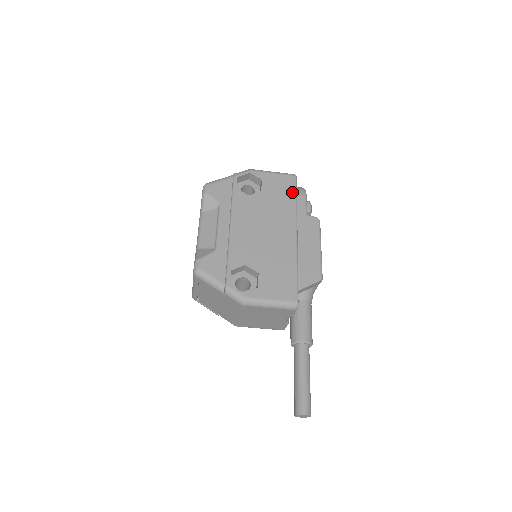
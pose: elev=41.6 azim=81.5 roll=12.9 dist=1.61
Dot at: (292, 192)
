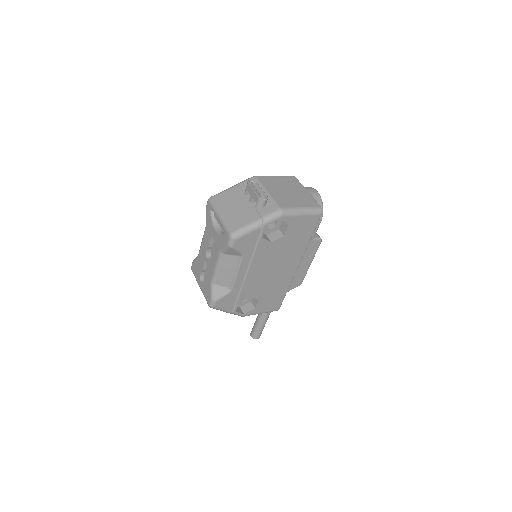
Dot at: (311, 232)
